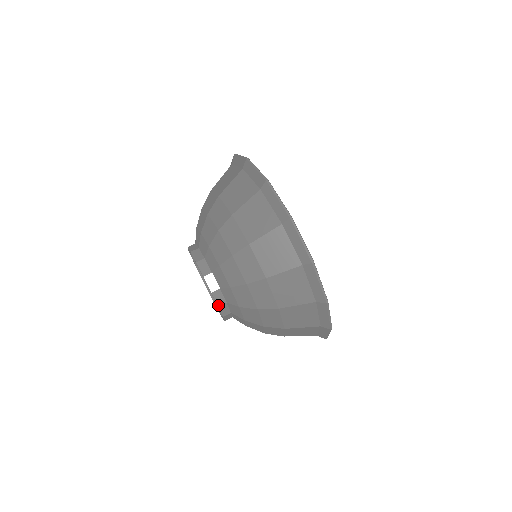
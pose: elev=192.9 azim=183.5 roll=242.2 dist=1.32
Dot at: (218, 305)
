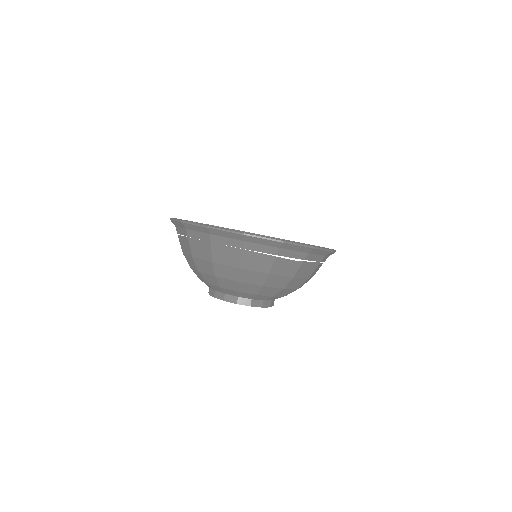
Dot at: occluded
